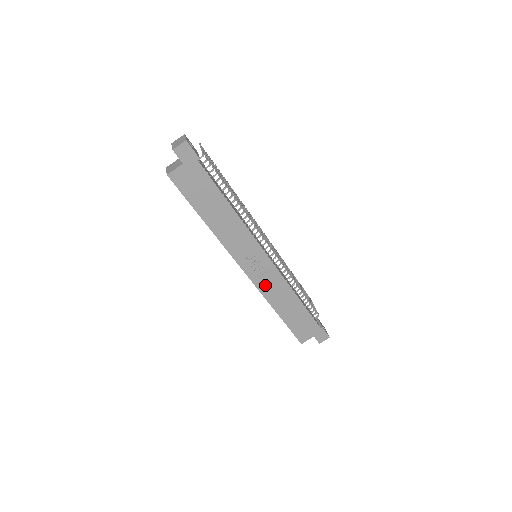
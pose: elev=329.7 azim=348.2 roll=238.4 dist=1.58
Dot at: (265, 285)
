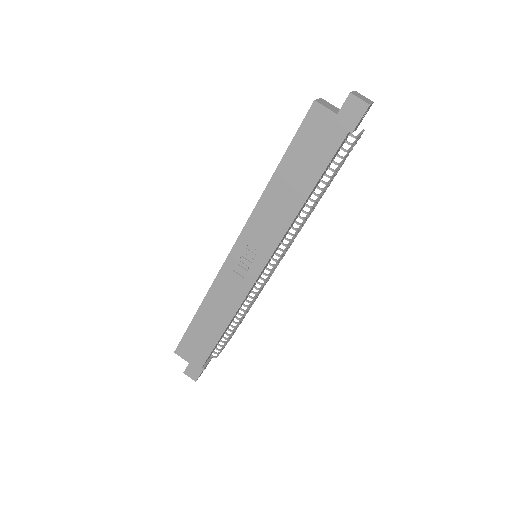
Dot at: (226, 281)
